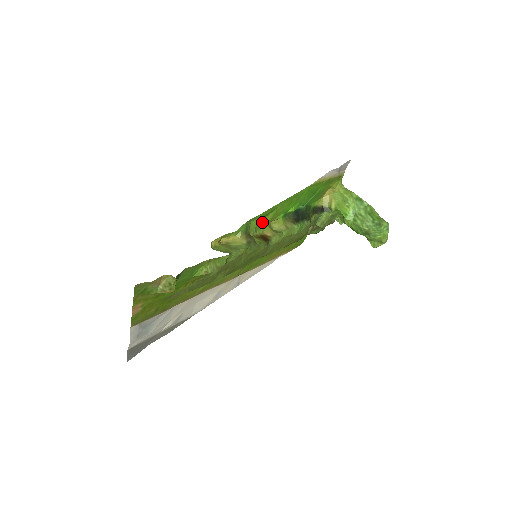
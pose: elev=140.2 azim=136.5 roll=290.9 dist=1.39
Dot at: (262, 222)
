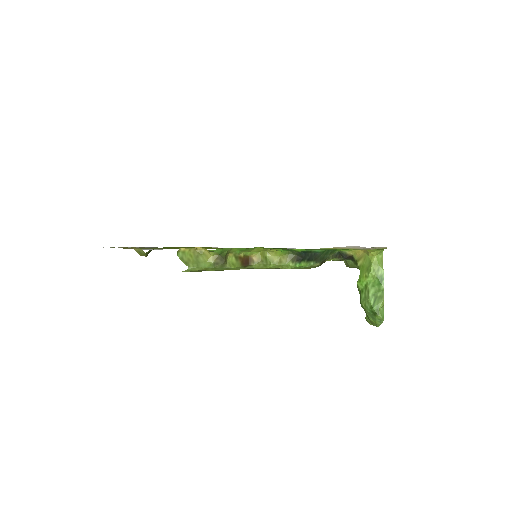
Dot at: (251, 249)
